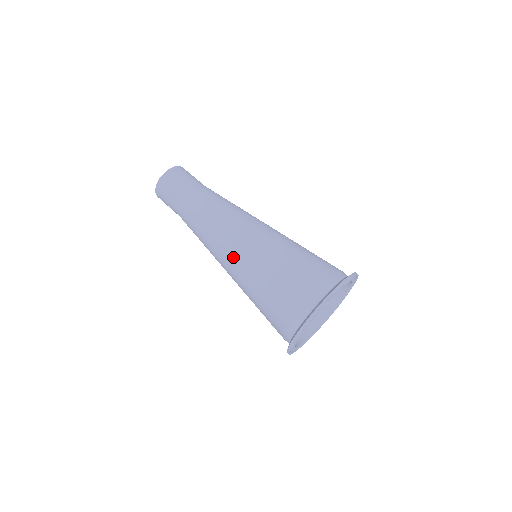
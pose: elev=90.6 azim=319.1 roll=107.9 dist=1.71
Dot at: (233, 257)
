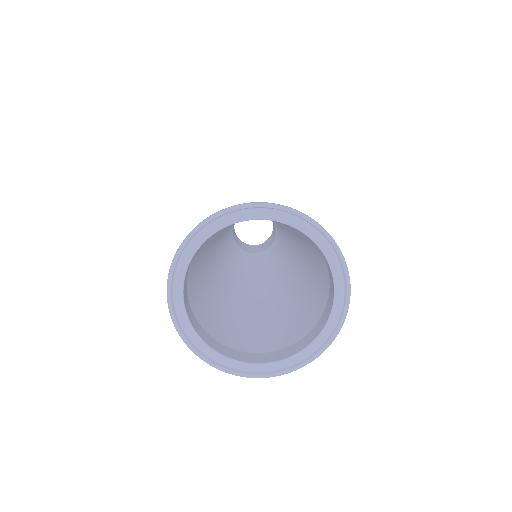
Dot at: occluded
